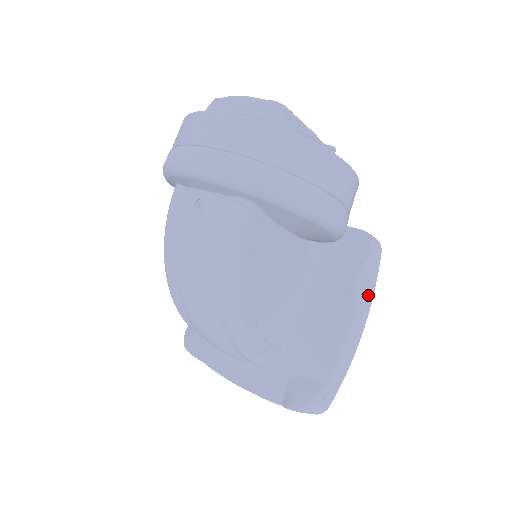
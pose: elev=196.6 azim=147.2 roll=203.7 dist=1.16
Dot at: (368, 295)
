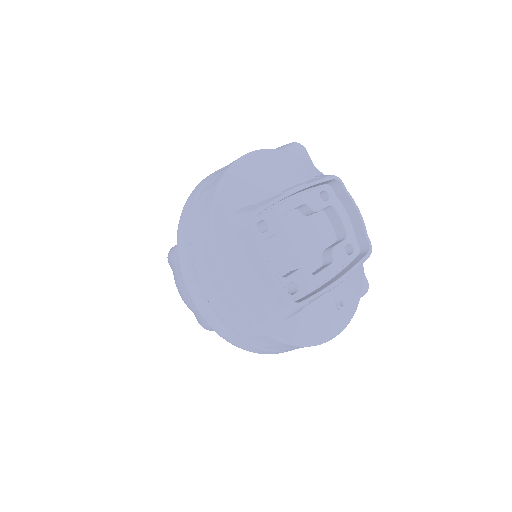
Dot at: occluded
